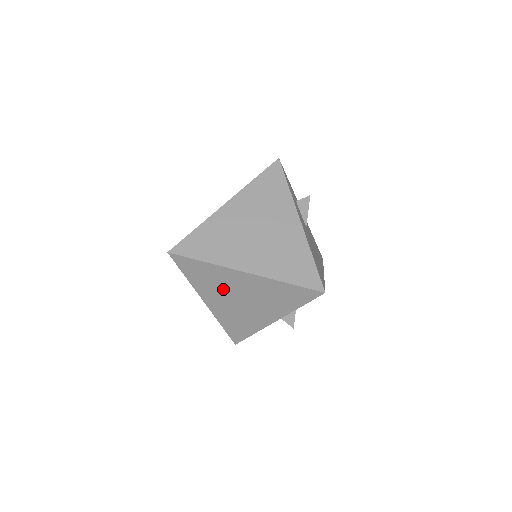
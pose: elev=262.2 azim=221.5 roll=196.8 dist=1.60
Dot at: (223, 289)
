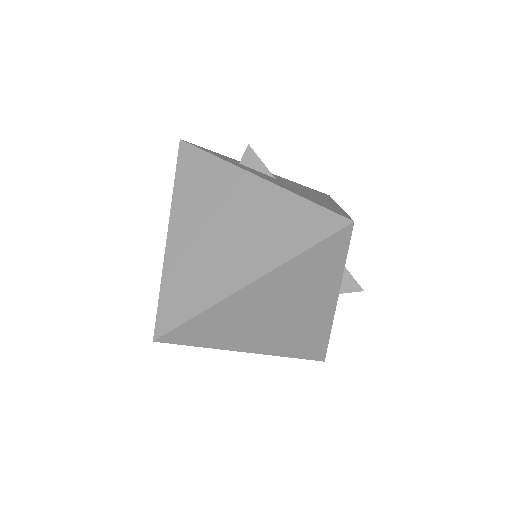
Dot at: (249, 323)
